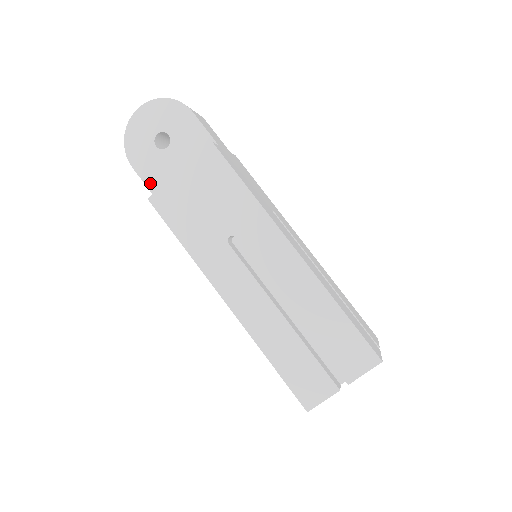
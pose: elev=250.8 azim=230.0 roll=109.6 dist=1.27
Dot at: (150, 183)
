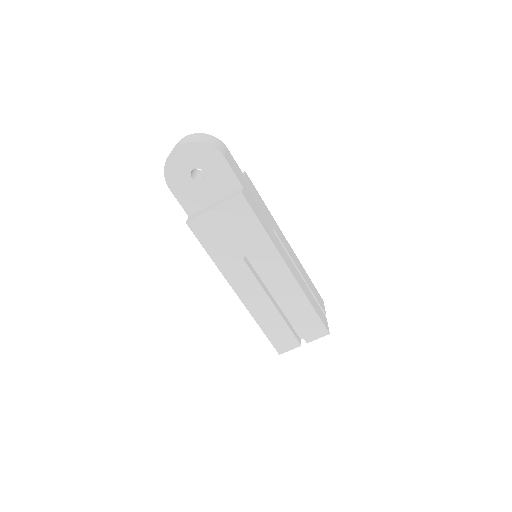
Dot at: (184, 204)
